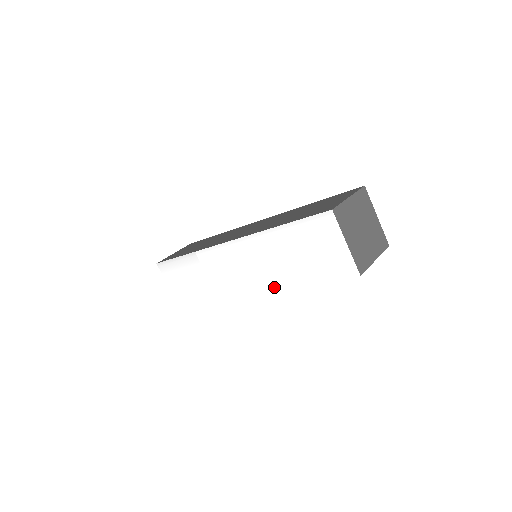
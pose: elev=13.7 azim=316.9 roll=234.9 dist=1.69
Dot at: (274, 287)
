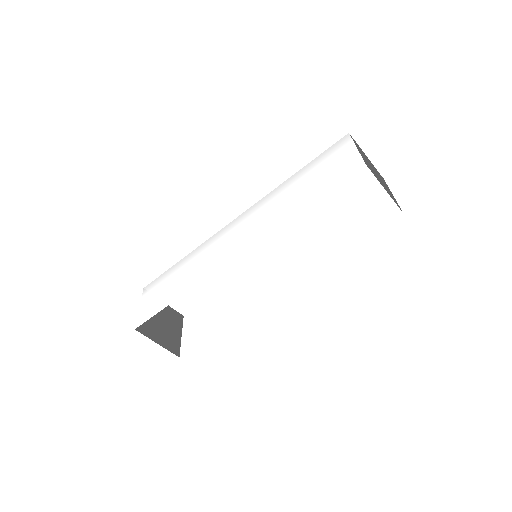
Dot at: (267, 233)
